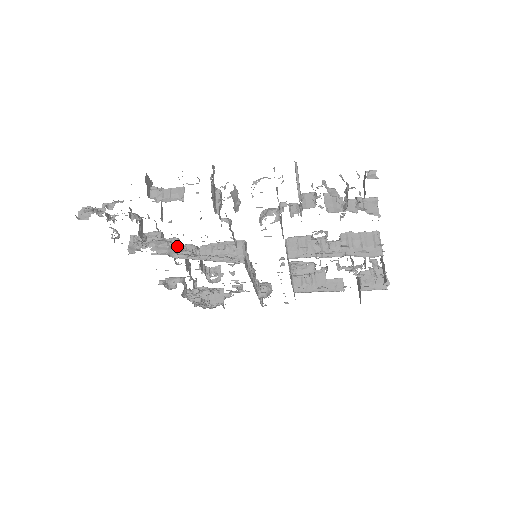
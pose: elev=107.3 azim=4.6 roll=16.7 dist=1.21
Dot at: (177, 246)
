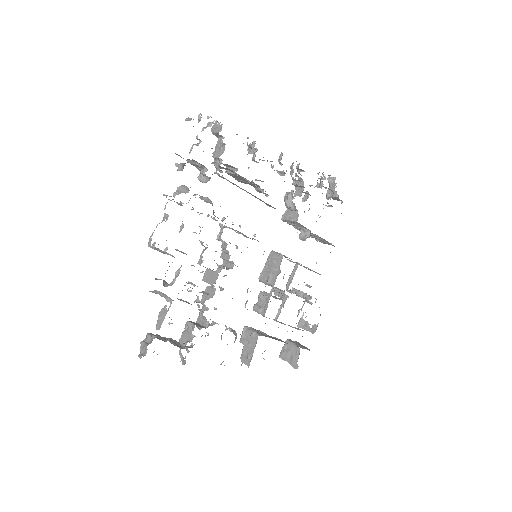
Dot at: occluded
